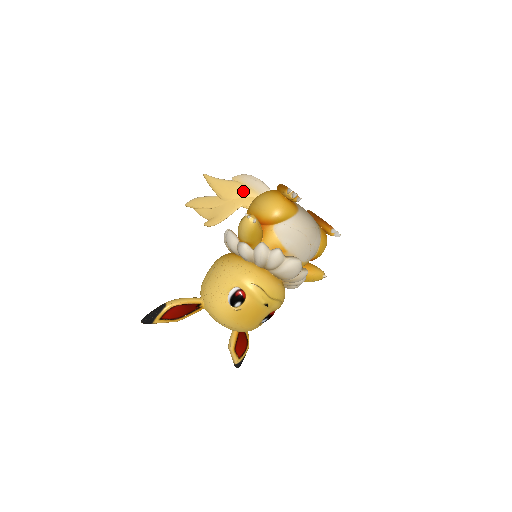
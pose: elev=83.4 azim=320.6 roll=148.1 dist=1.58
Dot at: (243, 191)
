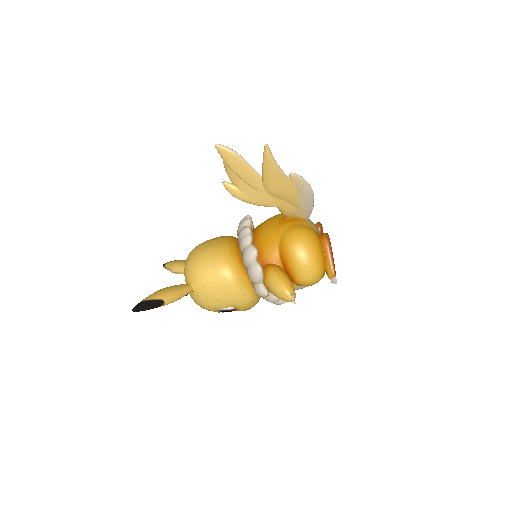
Dot at: (291, 198)
